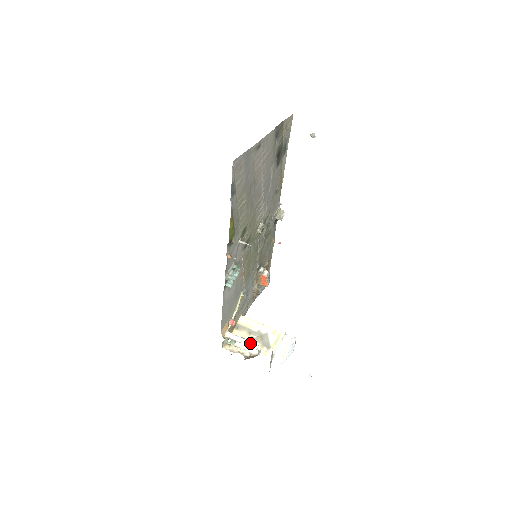
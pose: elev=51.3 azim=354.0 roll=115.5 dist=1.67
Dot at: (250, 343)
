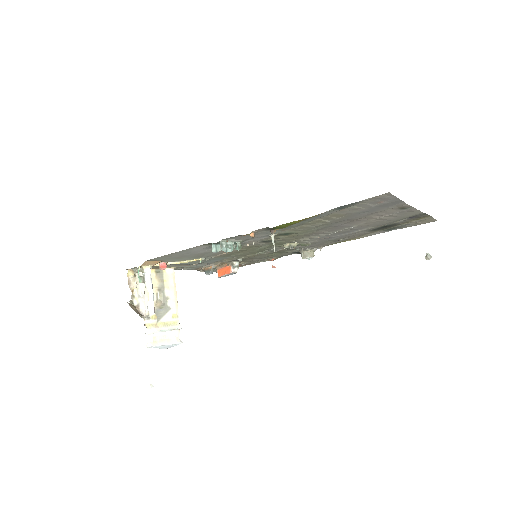
Dot at: (152, 300)
